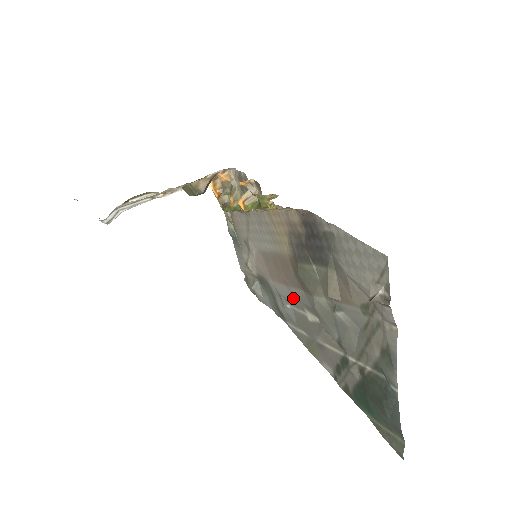
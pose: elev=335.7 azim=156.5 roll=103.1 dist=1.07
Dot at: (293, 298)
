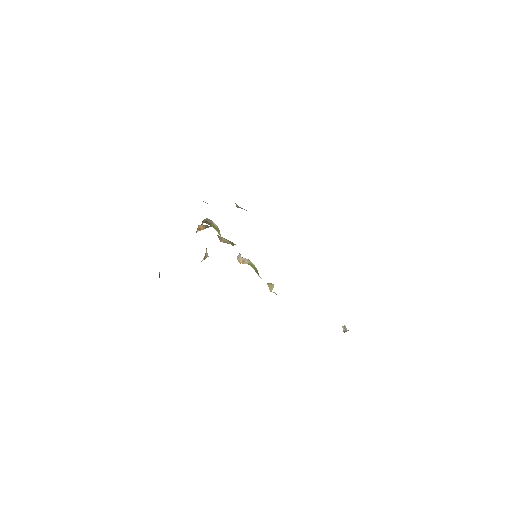
Dot at: occluded
